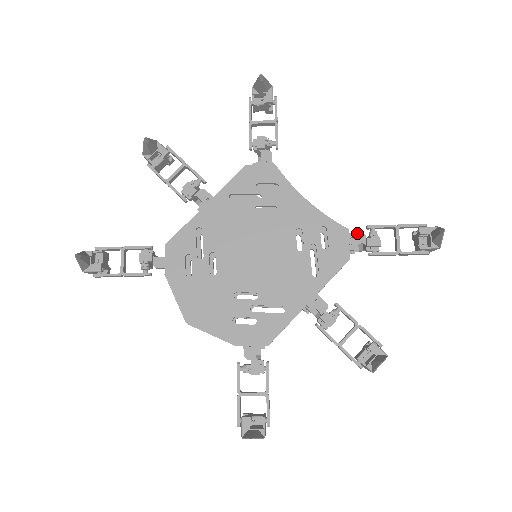
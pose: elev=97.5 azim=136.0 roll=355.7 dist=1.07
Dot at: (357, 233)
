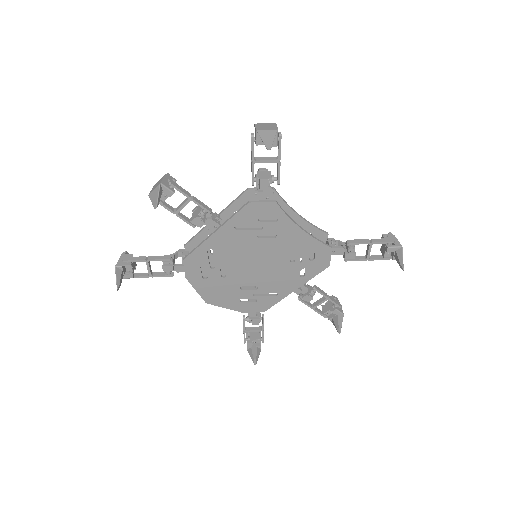
Dot at: (339, 248)
